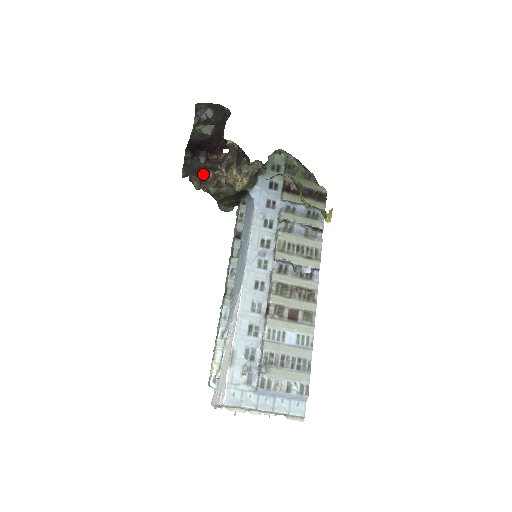
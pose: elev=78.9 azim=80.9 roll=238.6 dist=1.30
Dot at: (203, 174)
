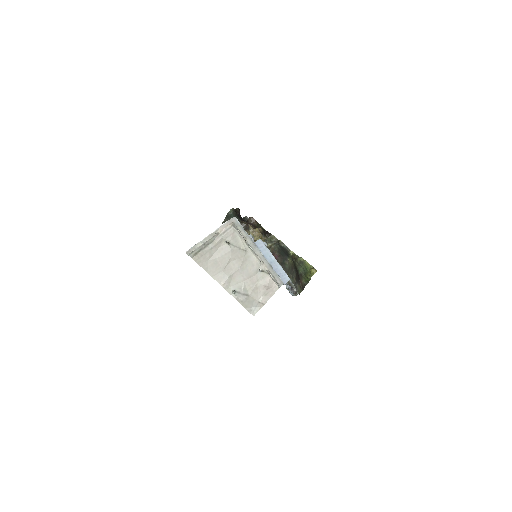
Dot at: occluded
